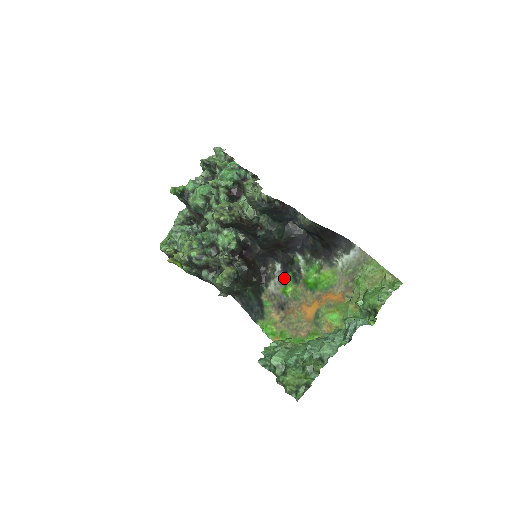
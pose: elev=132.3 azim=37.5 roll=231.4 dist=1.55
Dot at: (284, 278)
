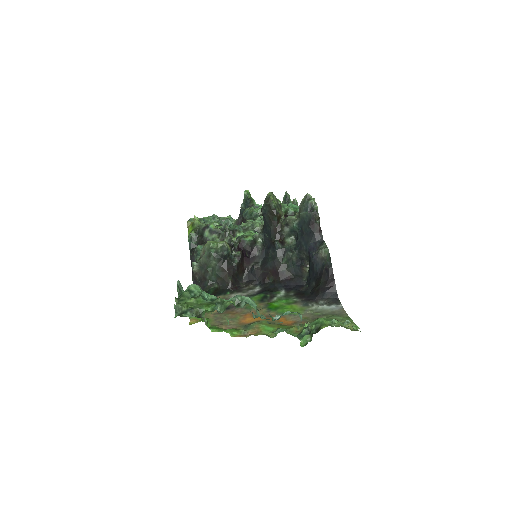
Dot at: (254, 295)
